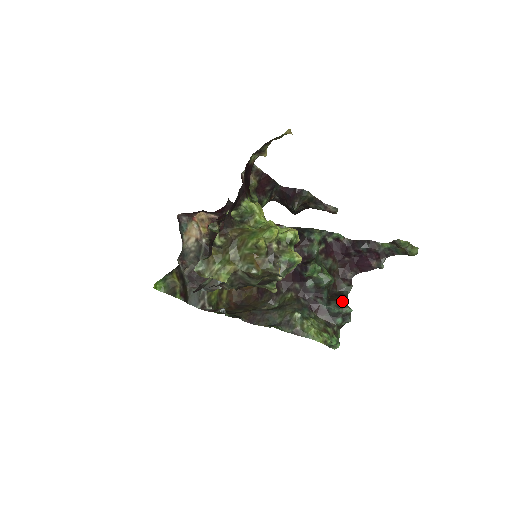
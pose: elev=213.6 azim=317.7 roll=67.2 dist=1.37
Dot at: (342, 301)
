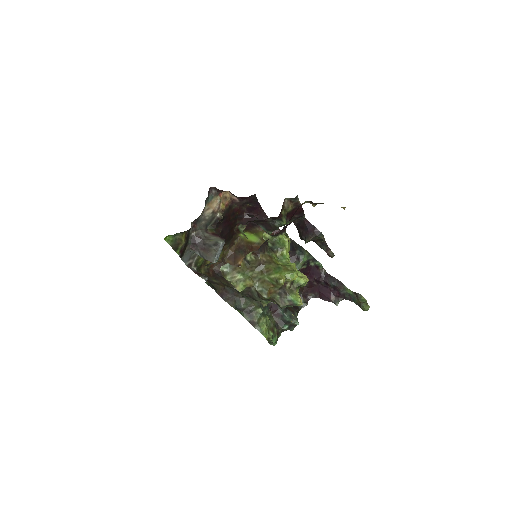
Dot at: (295, 314)
